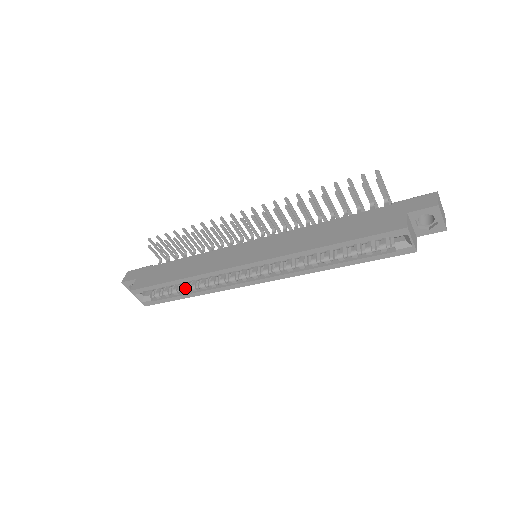
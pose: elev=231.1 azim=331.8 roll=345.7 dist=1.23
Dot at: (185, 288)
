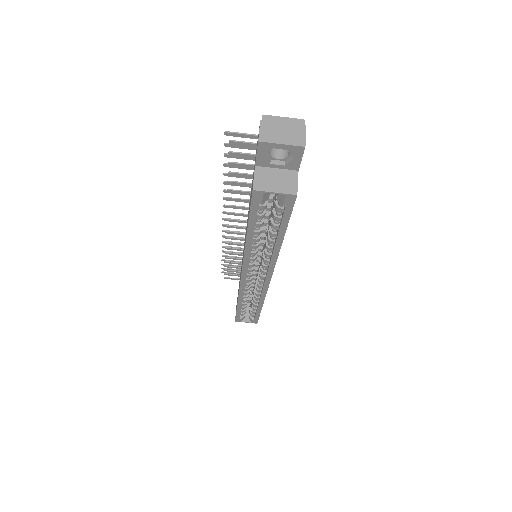
Dot at: (252, 304)
